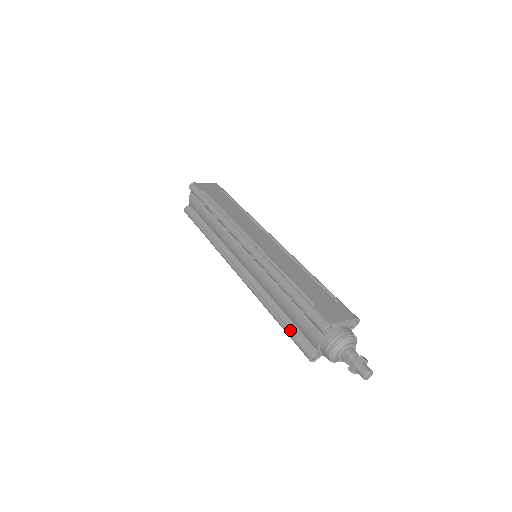
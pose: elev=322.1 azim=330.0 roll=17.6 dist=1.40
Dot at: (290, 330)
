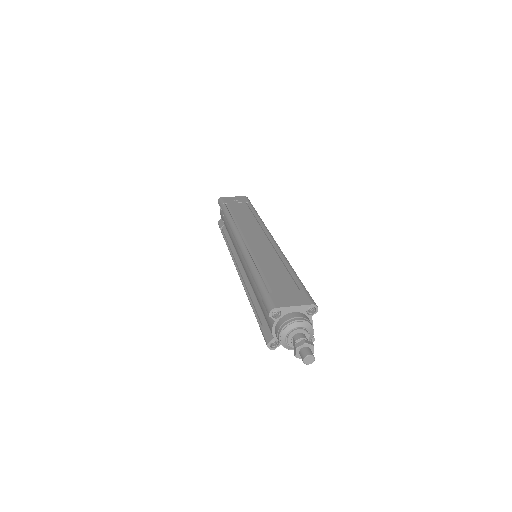
Dot at: (259, 320)
